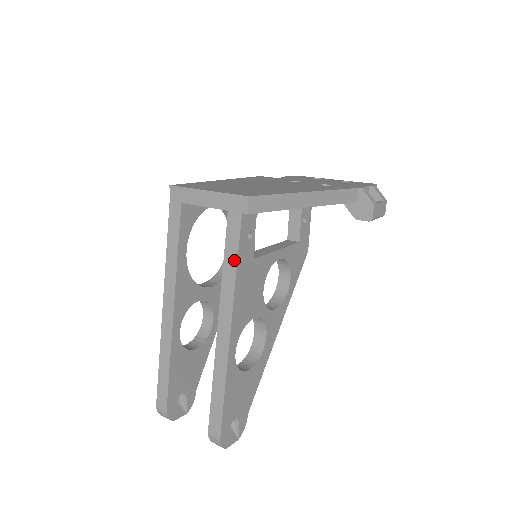
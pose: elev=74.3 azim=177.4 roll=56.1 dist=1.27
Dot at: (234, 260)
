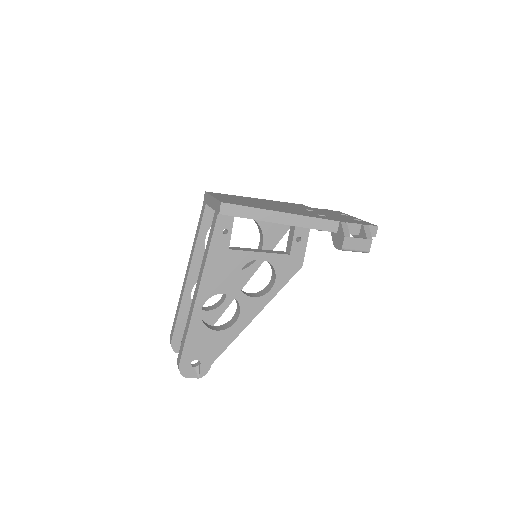
Dot at: (209, 244)
